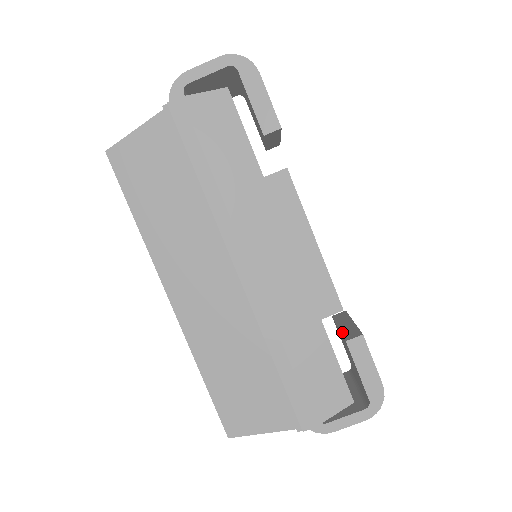
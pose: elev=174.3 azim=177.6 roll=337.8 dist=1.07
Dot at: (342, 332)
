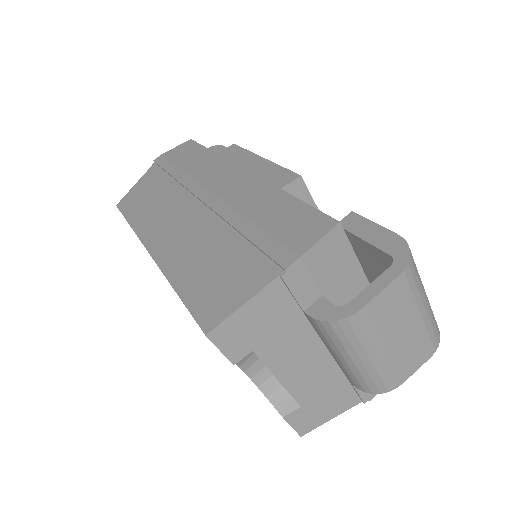
Dot at: occluded
